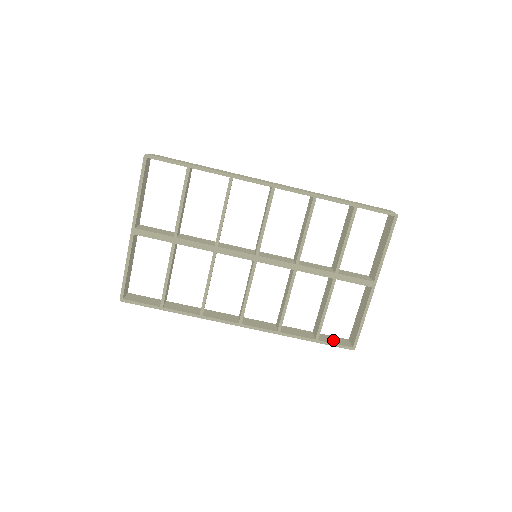
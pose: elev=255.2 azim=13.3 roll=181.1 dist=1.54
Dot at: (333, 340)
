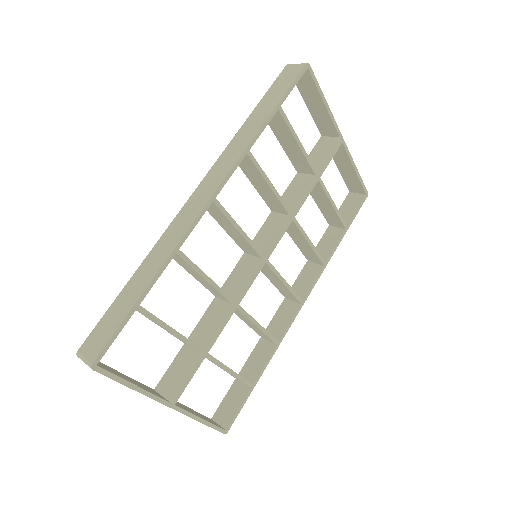
Dot at: (349, 210)
